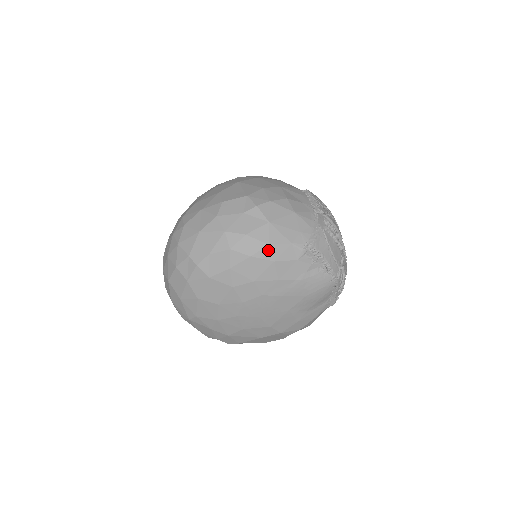
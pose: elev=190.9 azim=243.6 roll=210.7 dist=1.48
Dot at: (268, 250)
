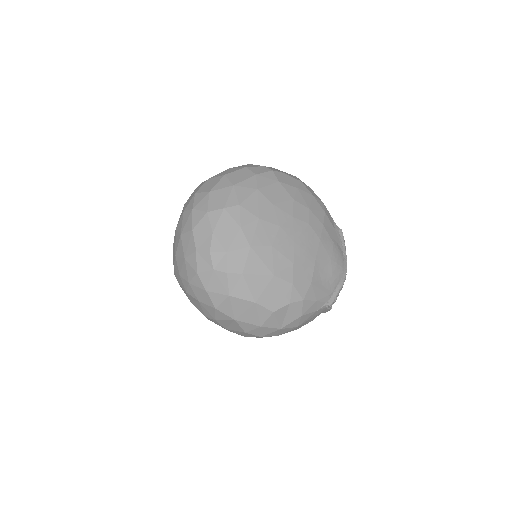
Dot at: (322, 204)
